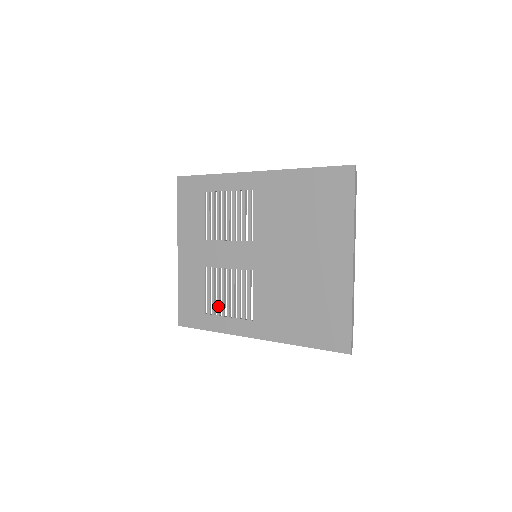
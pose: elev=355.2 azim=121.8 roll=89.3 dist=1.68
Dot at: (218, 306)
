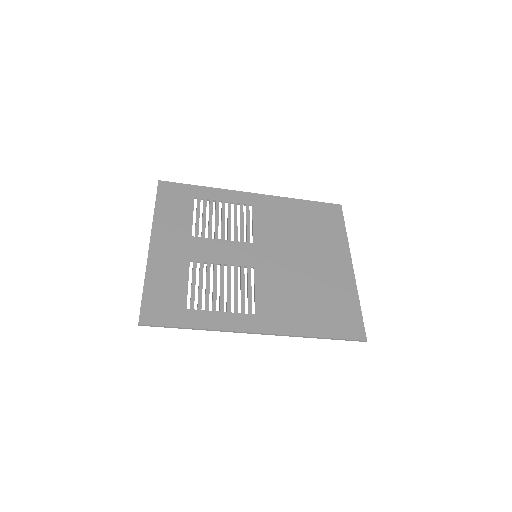
Dot at: (208, 300)
